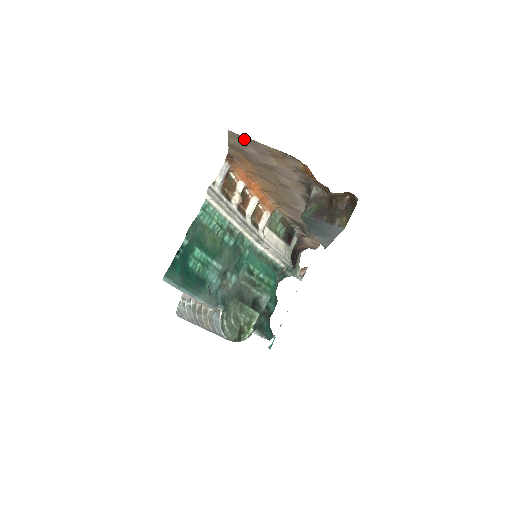
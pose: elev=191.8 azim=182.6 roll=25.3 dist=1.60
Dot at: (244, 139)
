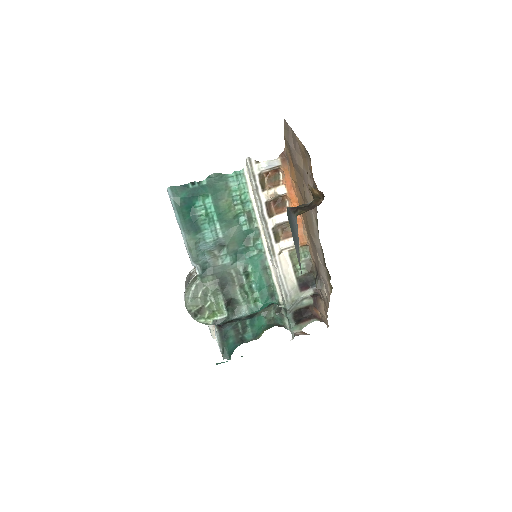
Dot at: (290, 130)
